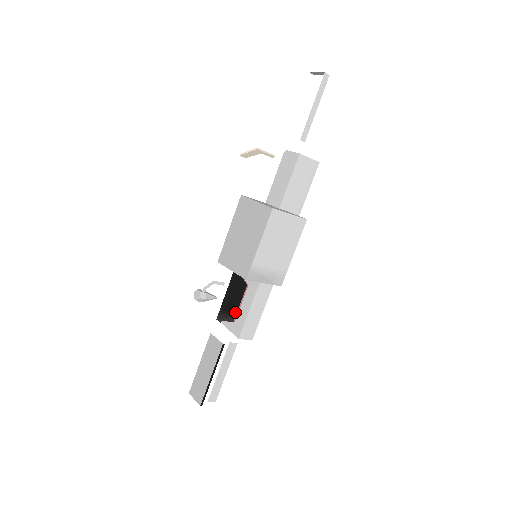
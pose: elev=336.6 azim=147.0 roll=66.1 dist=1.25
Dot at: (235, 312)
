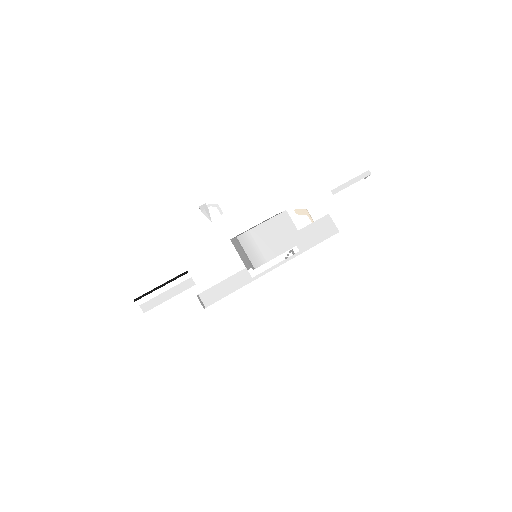
Dot at: occluded
